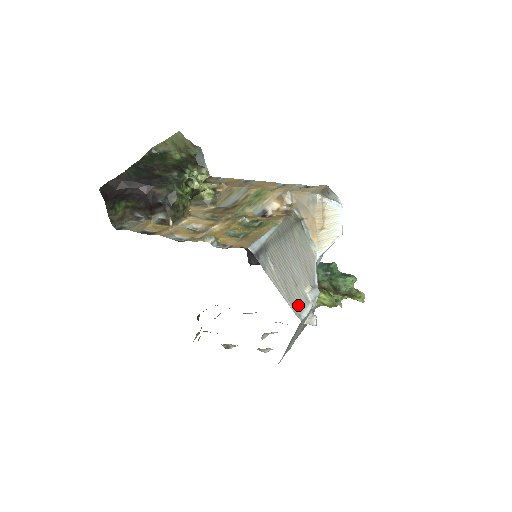
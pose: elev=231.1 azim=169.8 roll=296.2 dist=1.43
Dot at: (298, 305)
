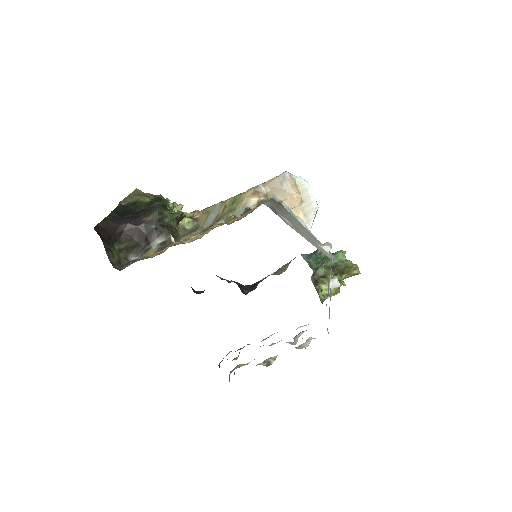
Dot at: (323, 252)
